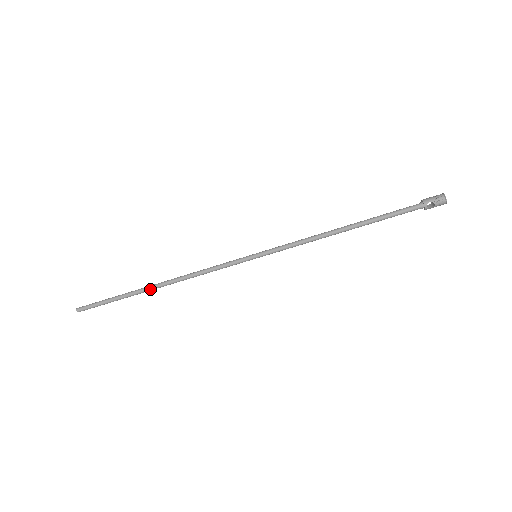
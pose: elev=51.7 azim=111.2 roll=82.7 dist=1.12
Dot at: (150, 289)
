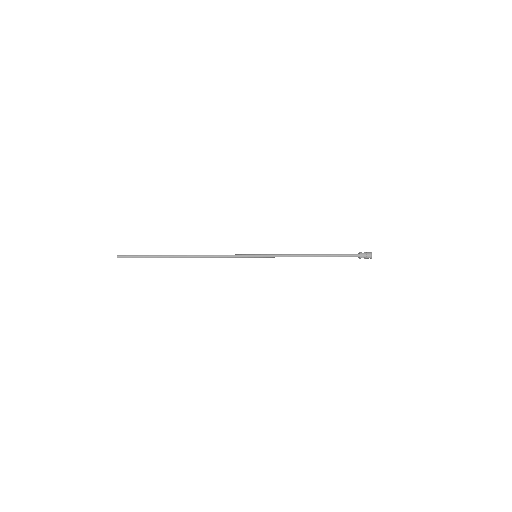
Dot at: occluded
